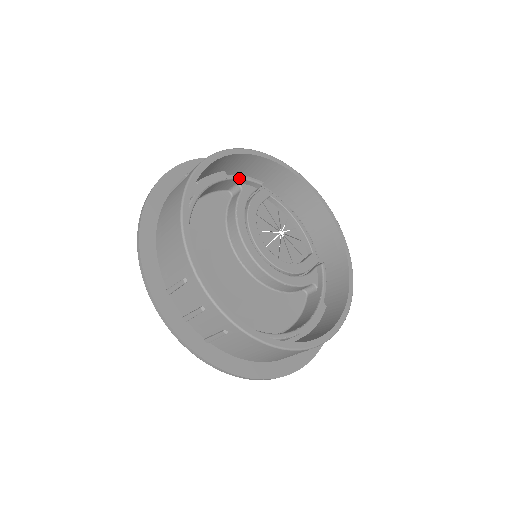
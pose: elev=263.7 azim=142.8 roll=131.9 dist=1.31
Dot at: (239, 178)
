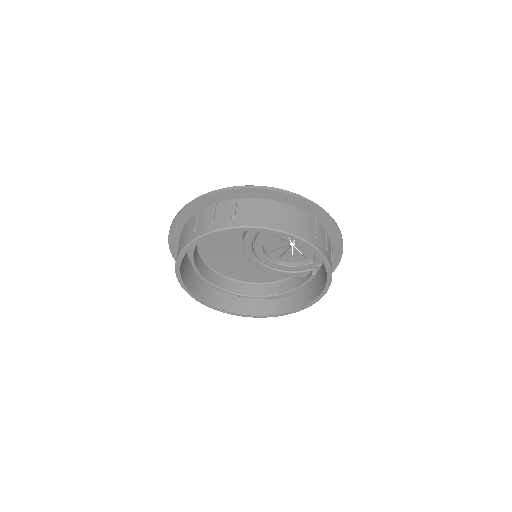
Dot at: occluded
